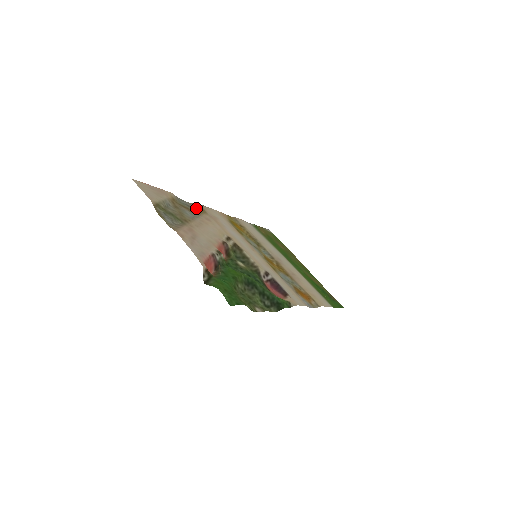
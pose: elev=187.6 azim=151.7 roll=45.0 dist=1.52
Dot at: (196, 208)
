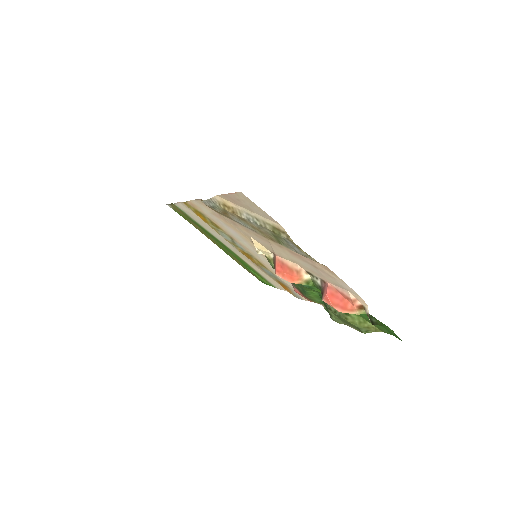
Dot at: occluded
